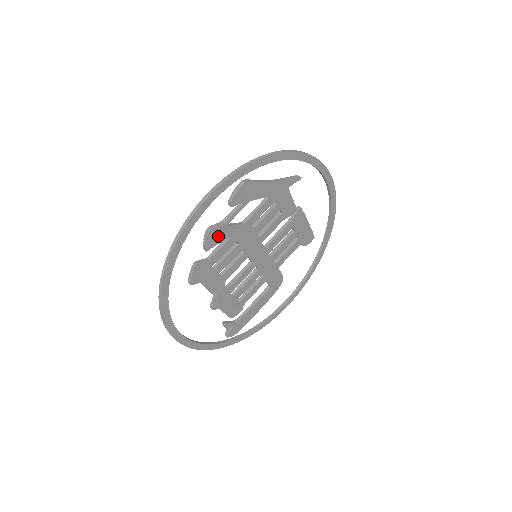
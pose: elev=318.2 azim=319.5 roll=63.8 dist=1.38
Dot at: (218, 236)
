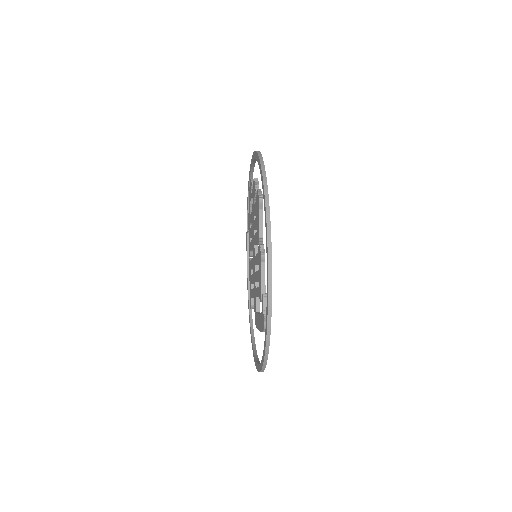
Dot at: occluded
